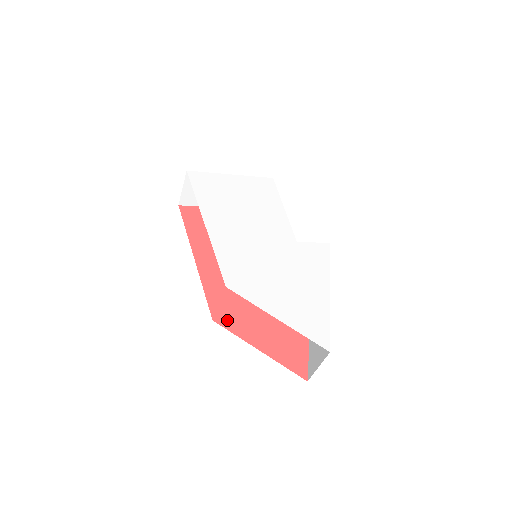
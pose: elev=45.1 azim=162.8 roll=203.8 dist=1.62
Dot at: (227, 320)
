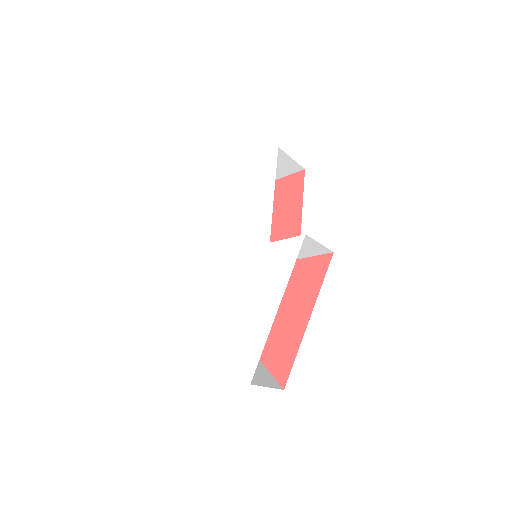
Dot at: occluded
